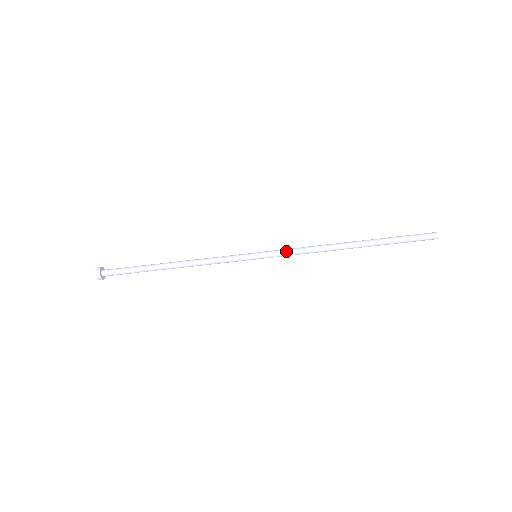
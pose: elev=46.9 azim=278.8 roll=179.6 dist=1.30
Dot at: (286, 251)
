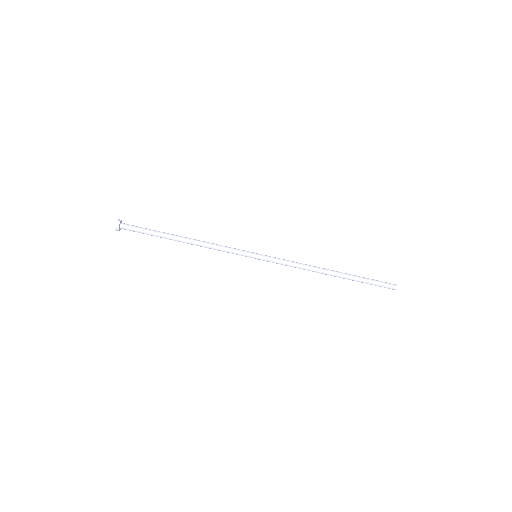
Dot at: (282, 261)
